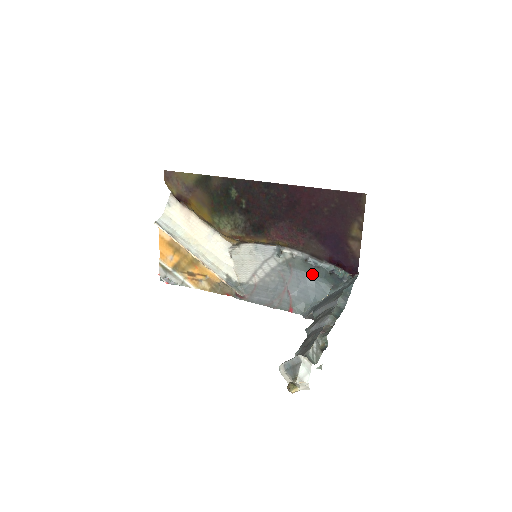
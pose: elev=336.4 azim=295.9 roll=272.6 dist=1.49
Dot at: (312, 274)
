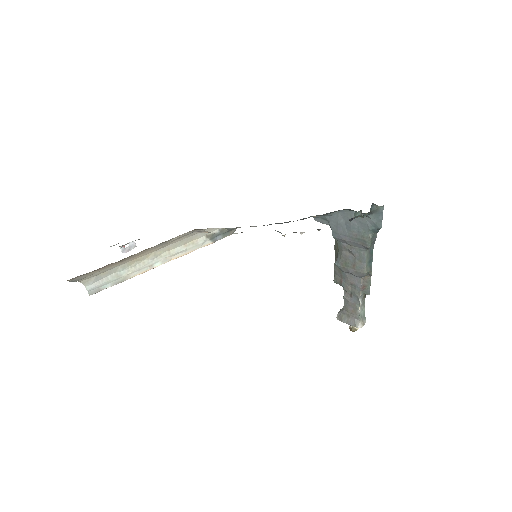
Dot at: occluded
